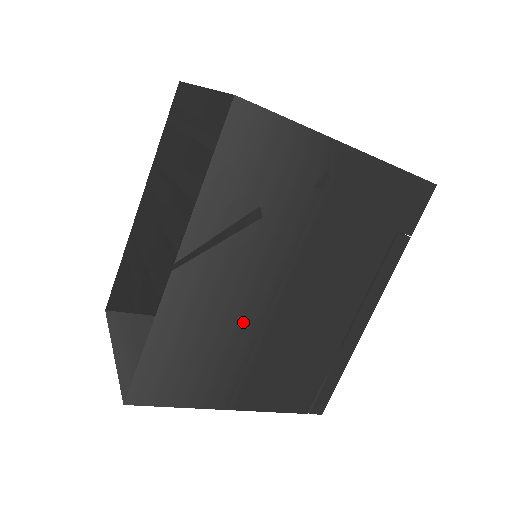
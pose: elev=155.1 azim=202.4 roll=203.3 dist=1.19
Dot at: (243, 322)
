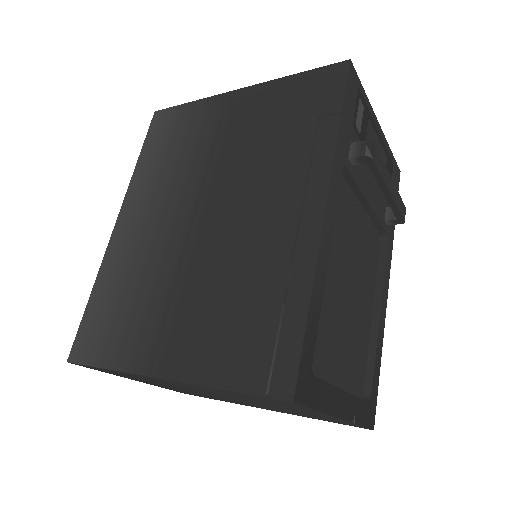
Dot at: (165, 259)
